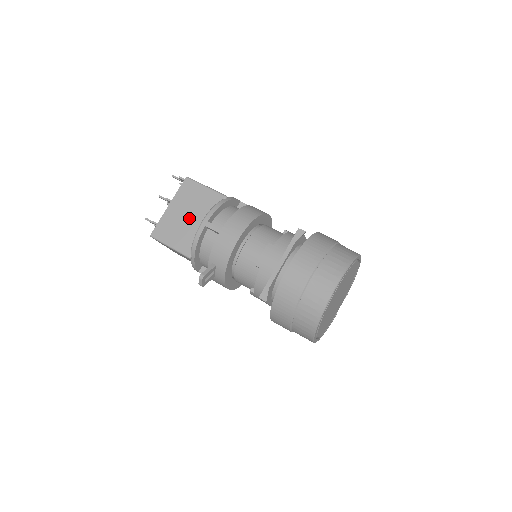
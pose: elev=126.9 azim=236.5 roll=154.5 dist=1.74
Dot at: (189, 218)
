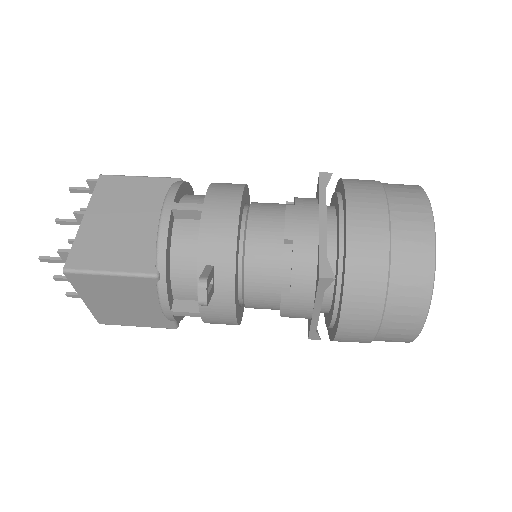
Dot at: (130, 222)
